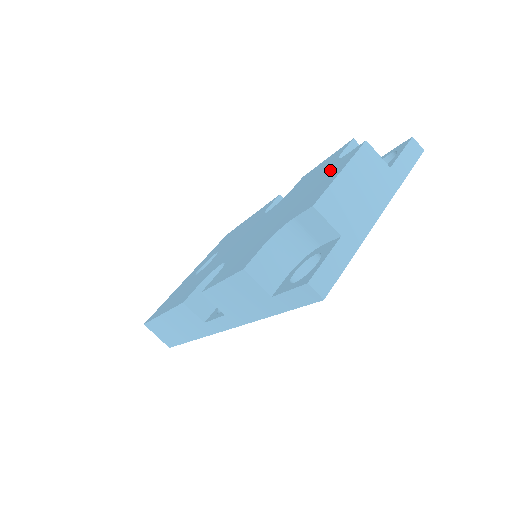
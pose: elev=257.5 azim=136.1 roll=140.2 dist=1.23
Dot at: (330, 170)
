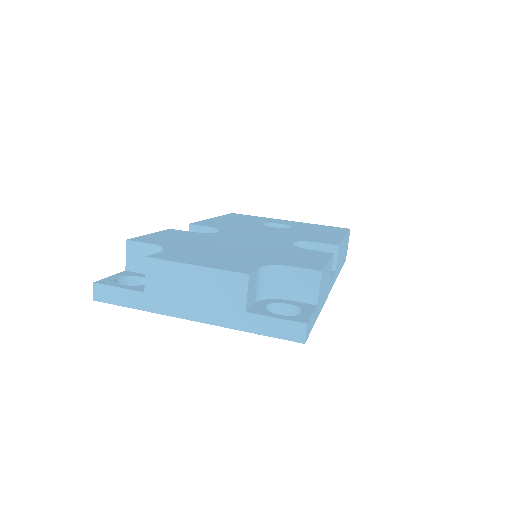
Dot at: (242, 262)
